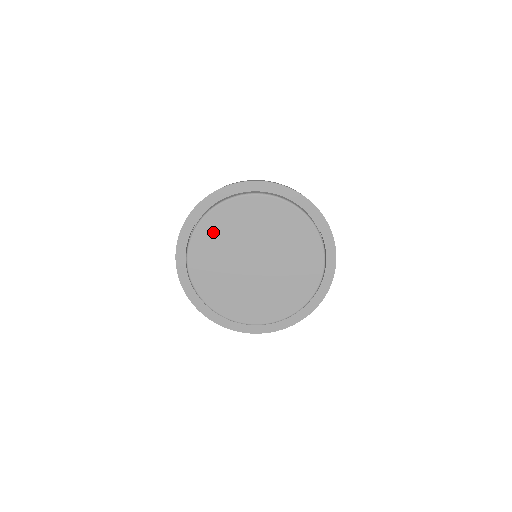
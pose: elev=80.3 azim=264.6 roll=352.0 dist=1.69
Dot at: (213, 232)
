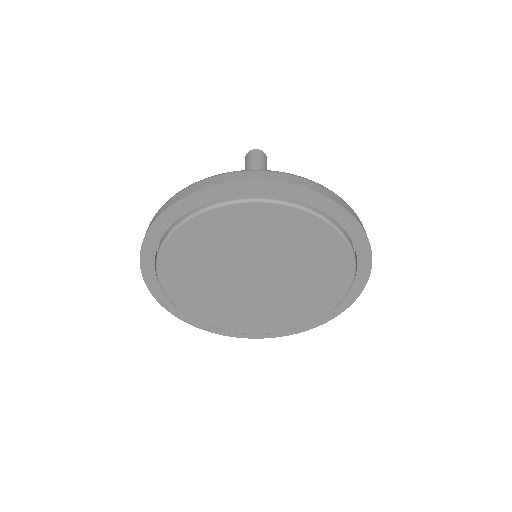
Dot at: (200, 239)
